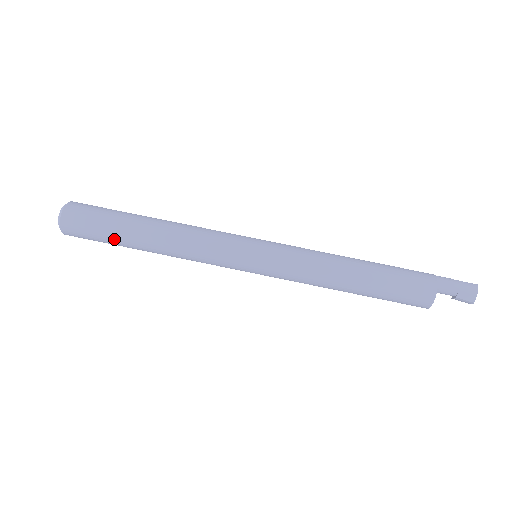
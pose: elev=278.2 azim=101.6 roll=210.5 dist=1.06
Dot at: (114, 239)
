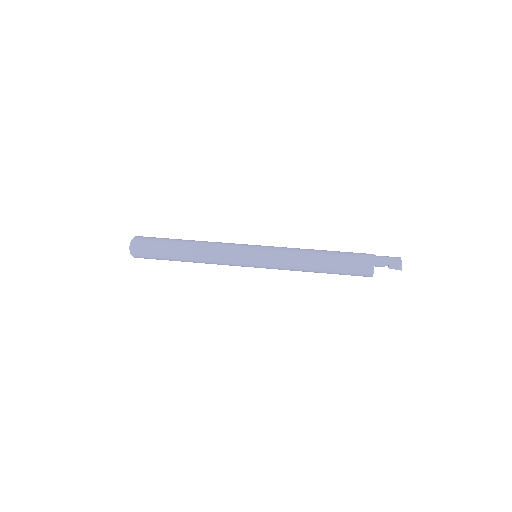
Dot at: (165, 246)
